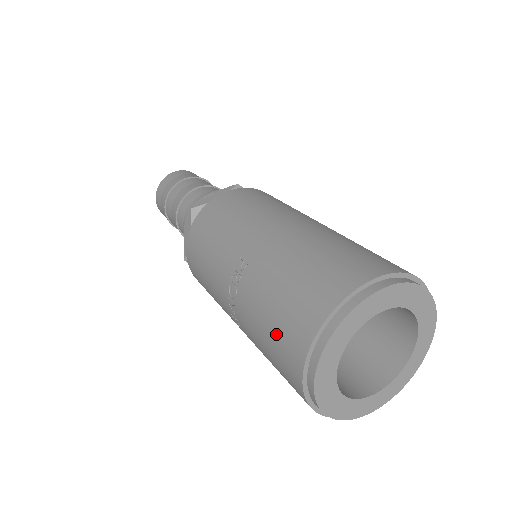
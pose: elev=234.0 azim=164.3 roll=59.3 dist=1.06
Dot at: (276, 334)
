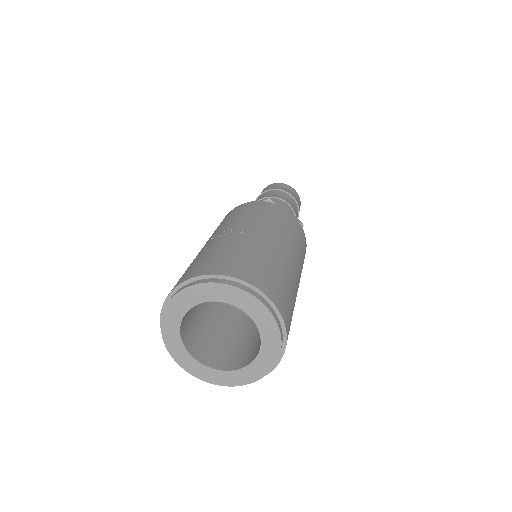
Dot at: (204, 260)
